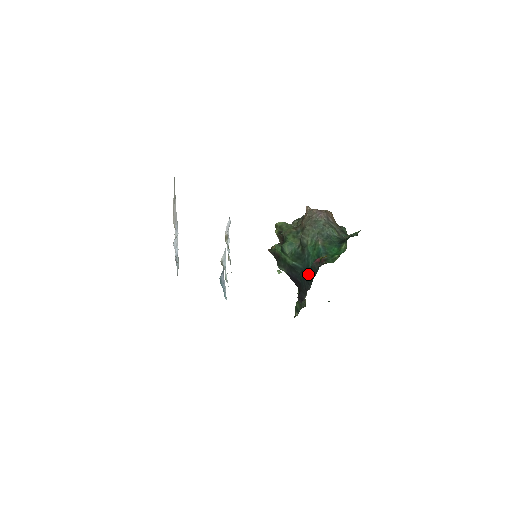
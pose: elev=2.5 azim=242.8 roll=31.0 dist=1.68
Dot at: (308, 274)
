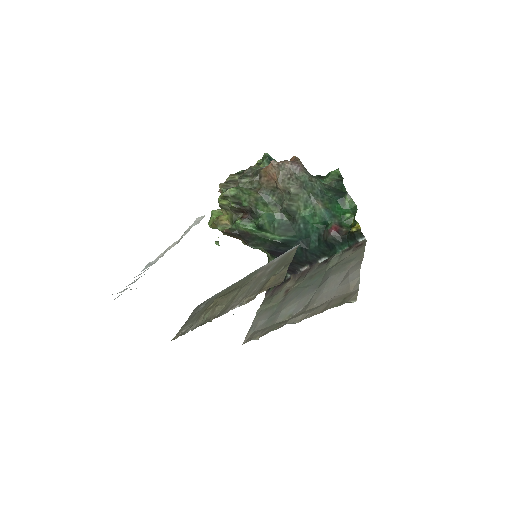
Dot at: (314, 246)
